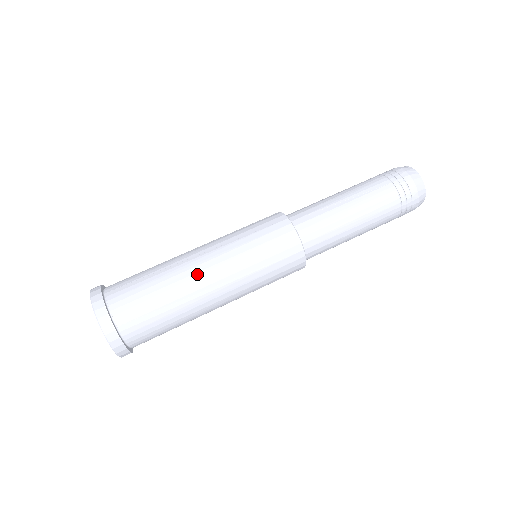
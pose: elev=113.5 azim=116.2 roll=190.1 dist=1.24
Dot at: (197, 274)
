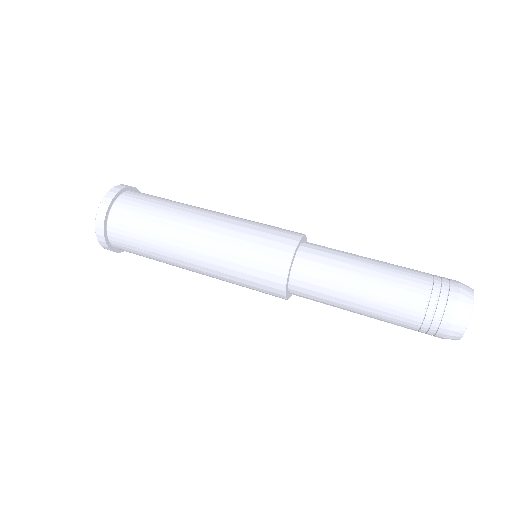
Dot at: (182, 249)
